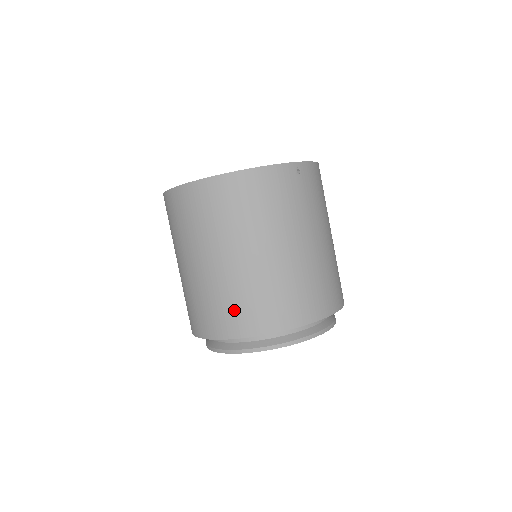
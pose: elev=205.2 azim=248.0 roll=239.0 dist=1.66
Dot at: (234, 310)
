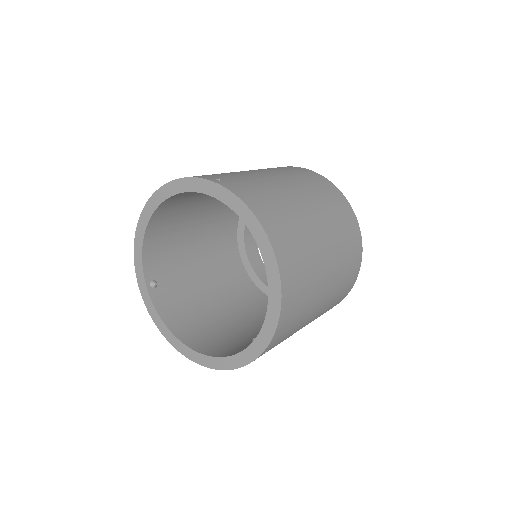
Dot at: occluded
